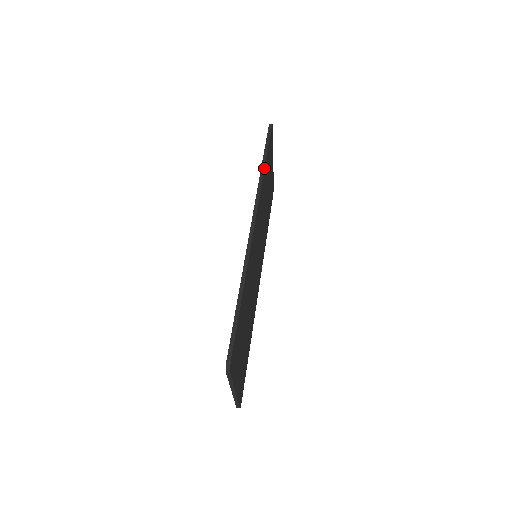
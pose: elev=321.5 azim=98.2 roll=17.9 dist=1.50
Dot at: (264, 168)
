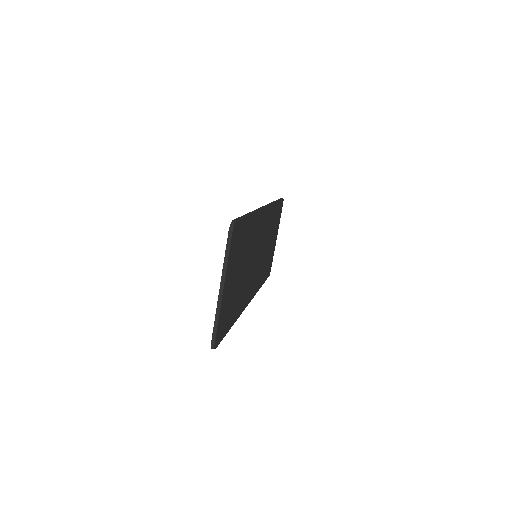
Dot at: (276, 202)
